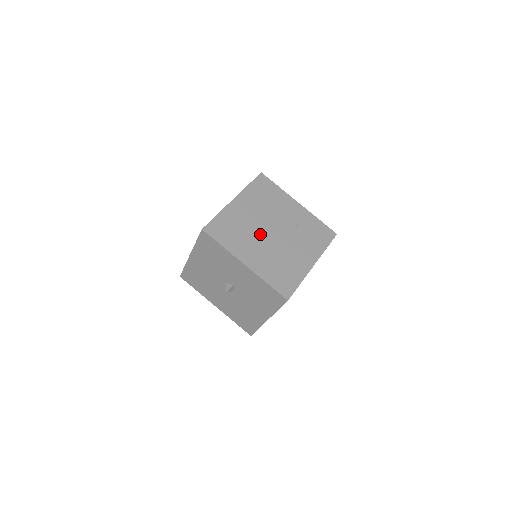
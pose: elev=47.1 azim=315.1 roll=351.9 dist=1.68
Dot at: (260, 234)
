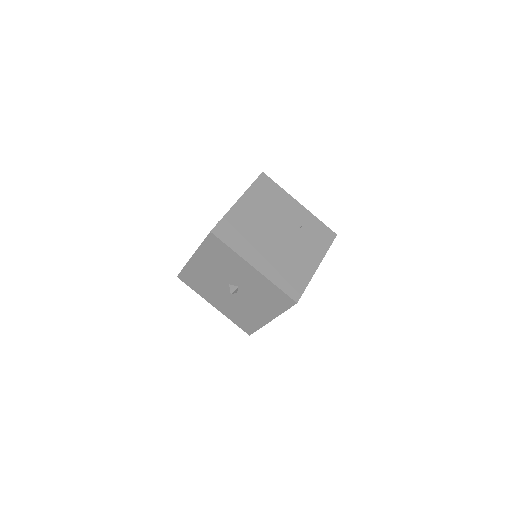
Dot at: (266, 236)
